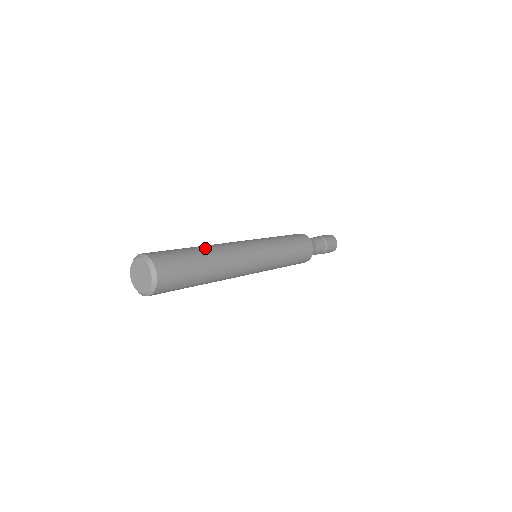
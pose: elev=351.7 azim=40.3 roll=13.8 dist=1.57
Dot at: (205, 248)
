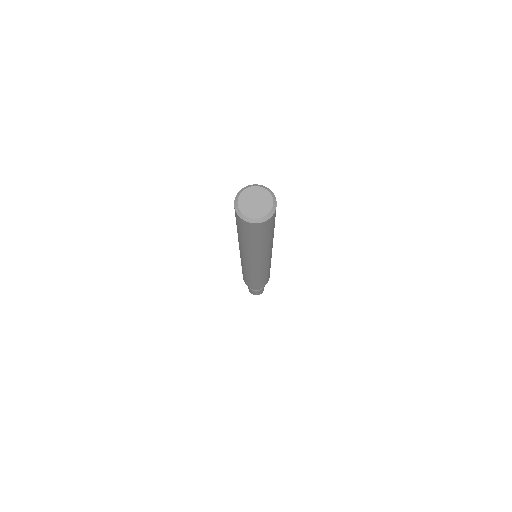
Dot at: occluded
